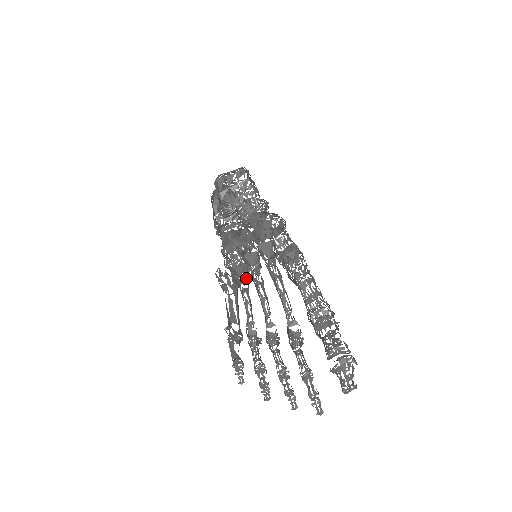
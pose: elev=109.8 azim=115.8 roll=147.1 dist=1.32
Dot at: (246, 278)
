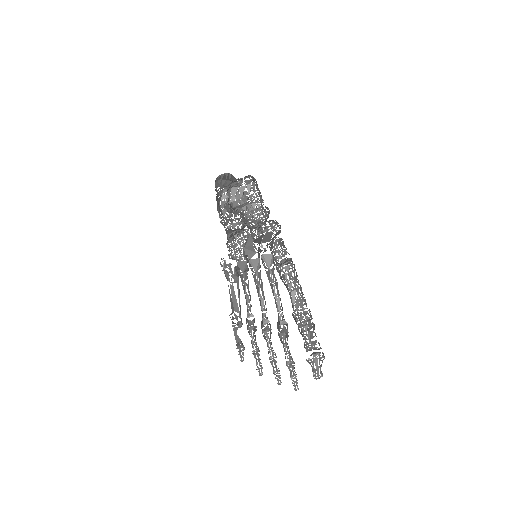
Dot at: (247, 274)
